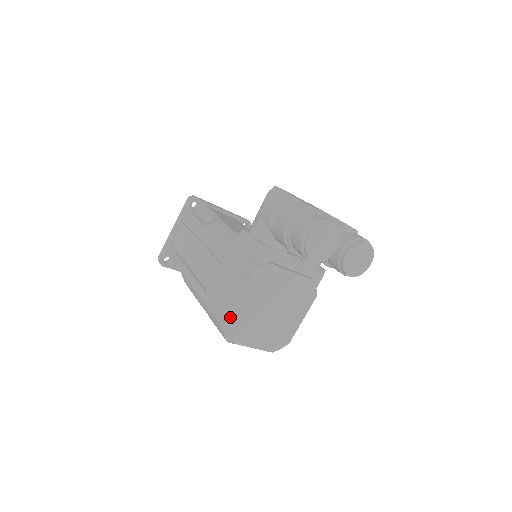
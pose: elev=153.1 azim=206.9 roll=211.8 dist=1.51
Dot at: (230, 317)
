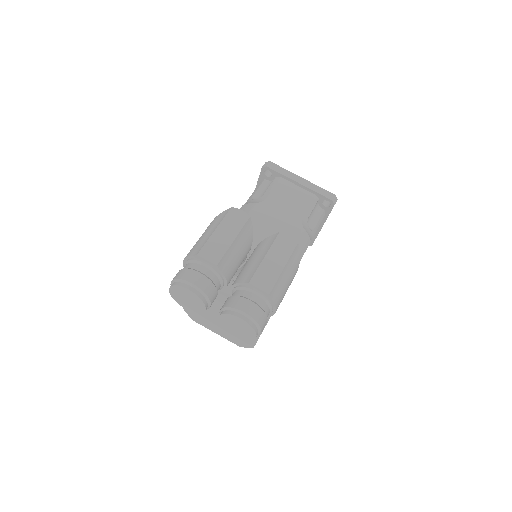
Dot at: occluded
